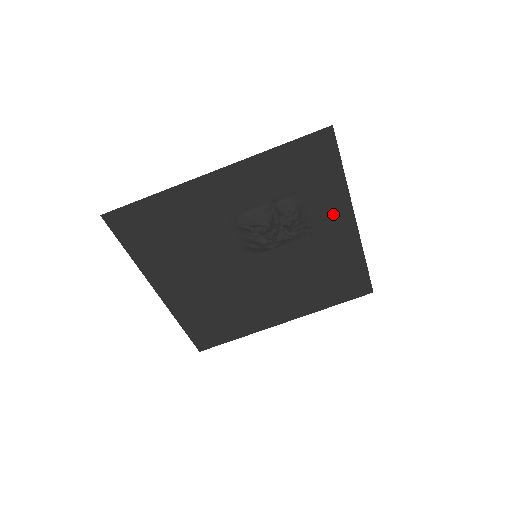
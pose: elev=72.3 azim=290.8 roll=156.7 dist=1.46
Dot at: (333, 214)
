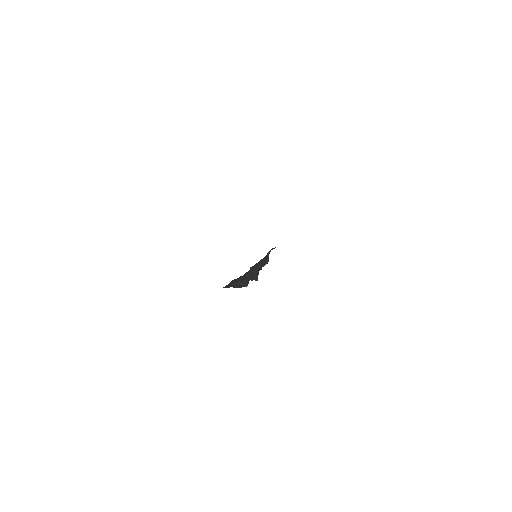
Dot at: occluded
